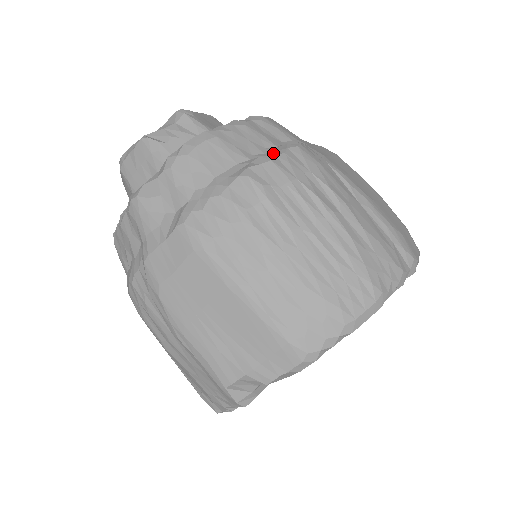
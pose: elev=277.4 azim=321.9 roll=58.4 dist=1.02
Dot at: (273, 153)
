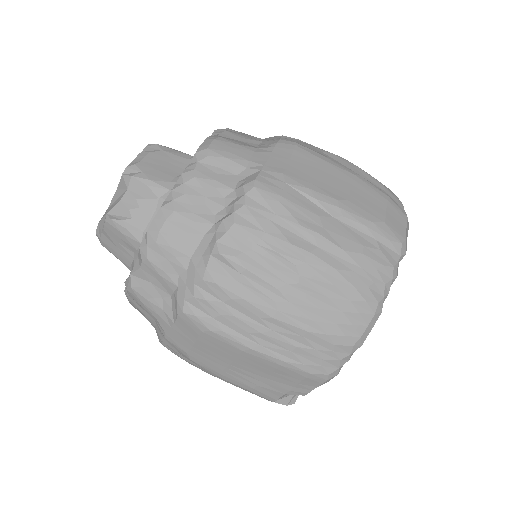
Dot at: (233, 209)
